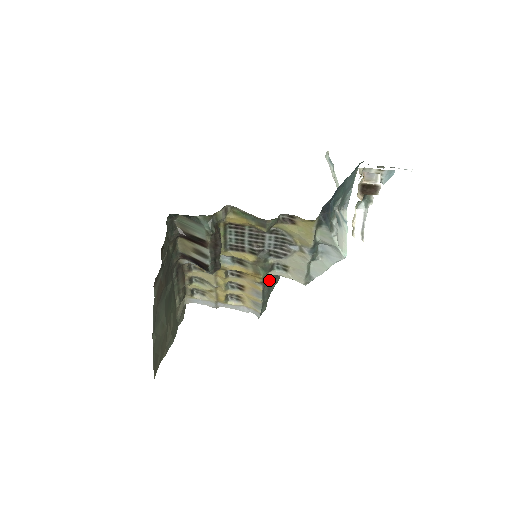
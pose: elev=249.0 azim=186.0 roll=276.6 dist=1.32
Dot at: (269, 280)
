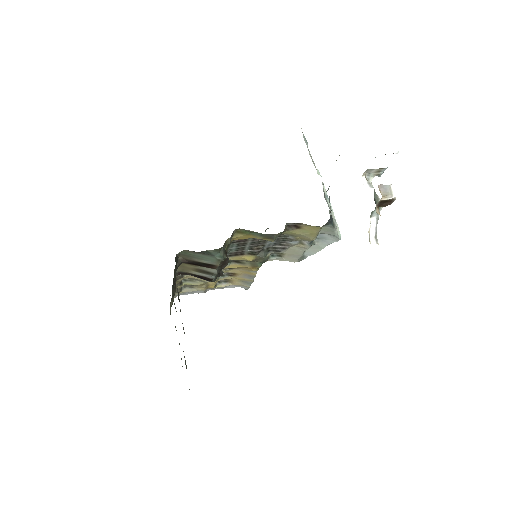
Dot at: occluded
